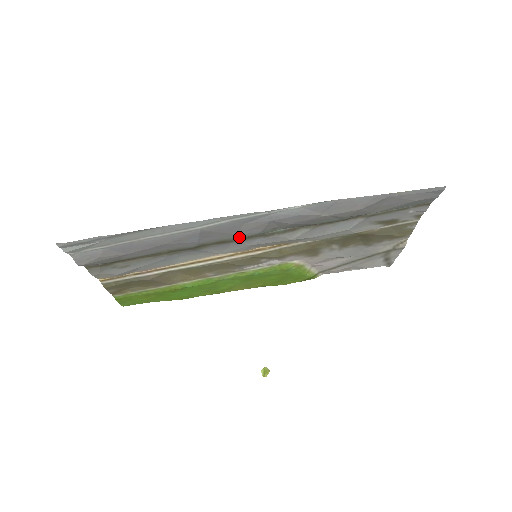
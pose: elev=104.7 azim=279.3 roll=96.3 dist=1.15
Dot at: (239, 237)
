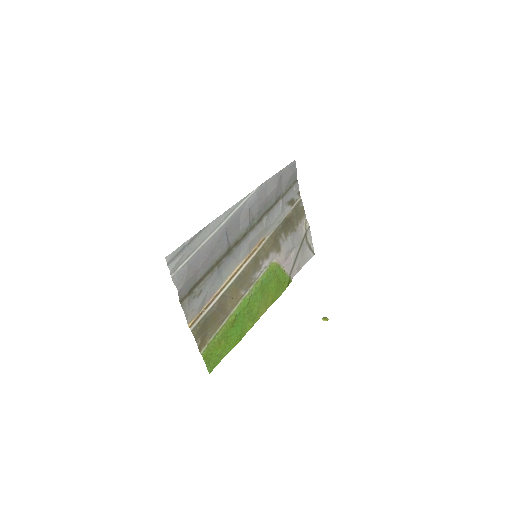
Dot at: (242, 234)
